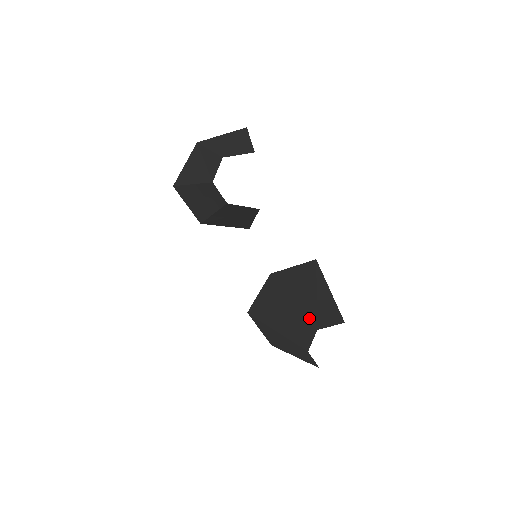
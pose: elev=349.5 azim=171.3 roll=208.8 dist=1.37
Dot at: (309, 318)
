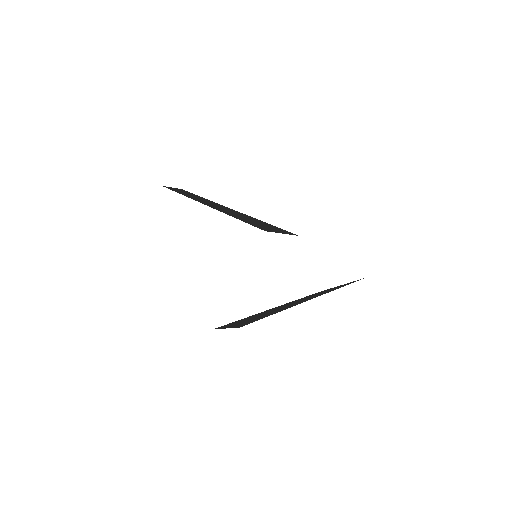
Dot at: (235, 321)
